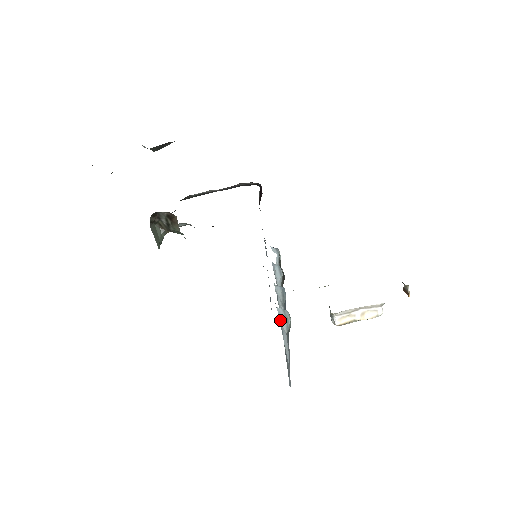
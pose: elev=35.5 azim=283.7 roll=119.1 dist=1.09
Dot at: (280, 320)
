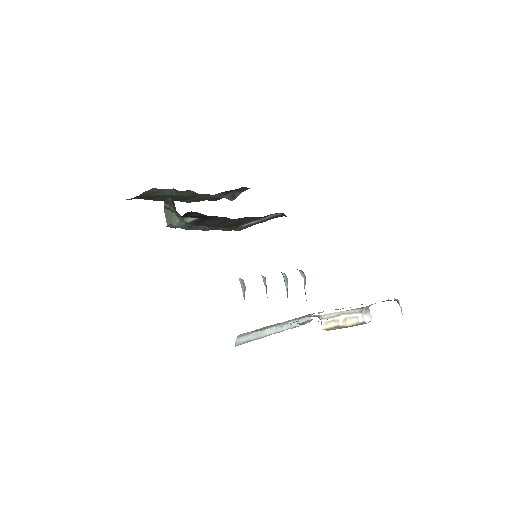
Dot at: (242, 290)
